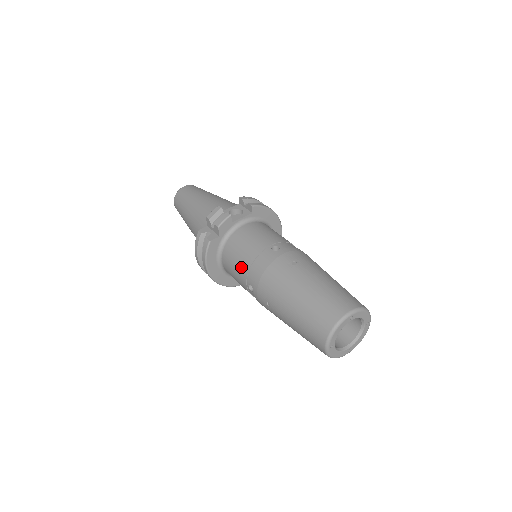
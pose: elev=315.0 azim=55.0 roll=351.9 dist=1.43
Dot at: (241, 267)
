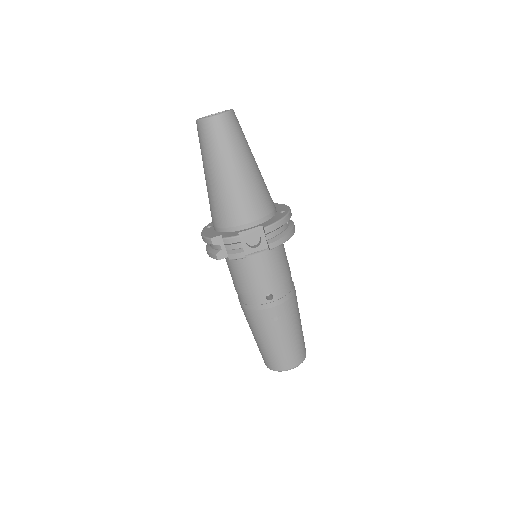
Dot at: (236, 285)
